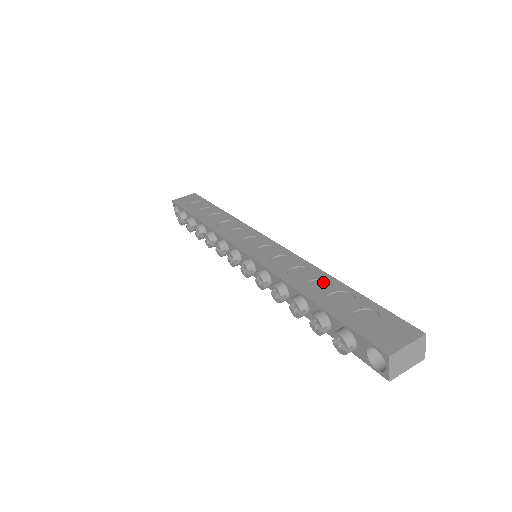
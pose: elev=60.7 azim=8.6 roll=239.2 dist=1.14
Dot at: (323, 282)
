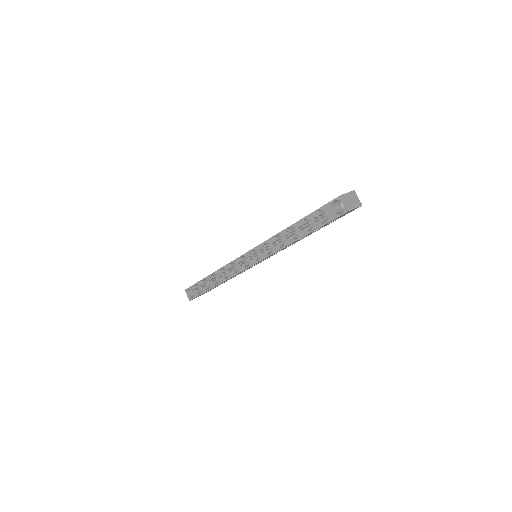
Dot at: occluded
